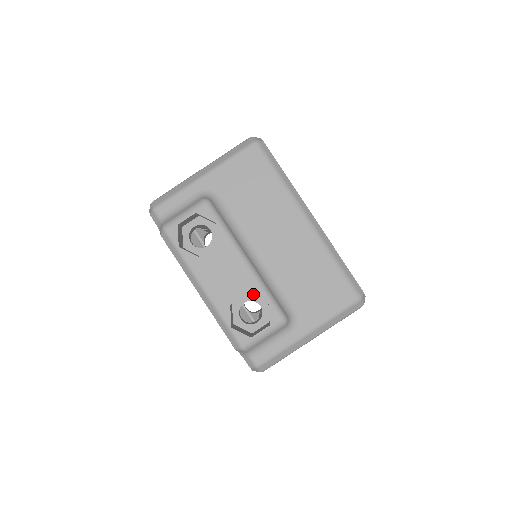
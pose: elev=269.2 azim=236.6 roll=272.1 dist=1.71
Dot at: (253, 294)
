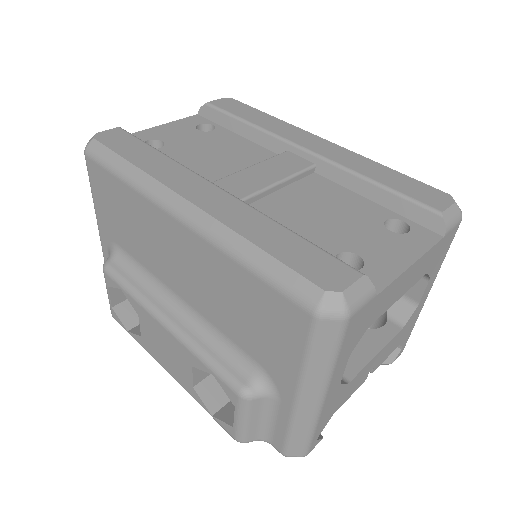
Dot at: (195, 367)
